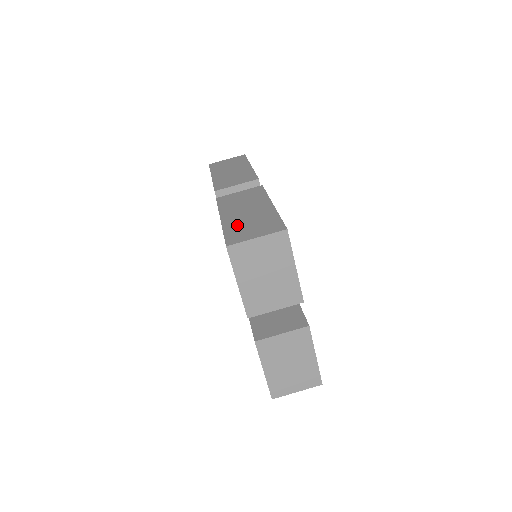
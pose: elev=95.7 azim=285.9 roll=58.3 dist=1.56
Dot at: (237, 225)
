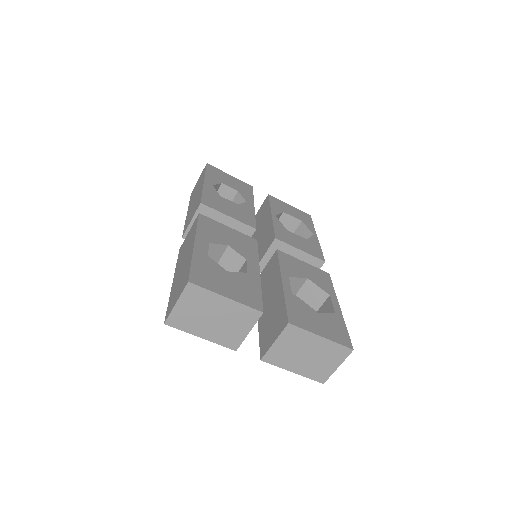
Dot at: (174, 288)
